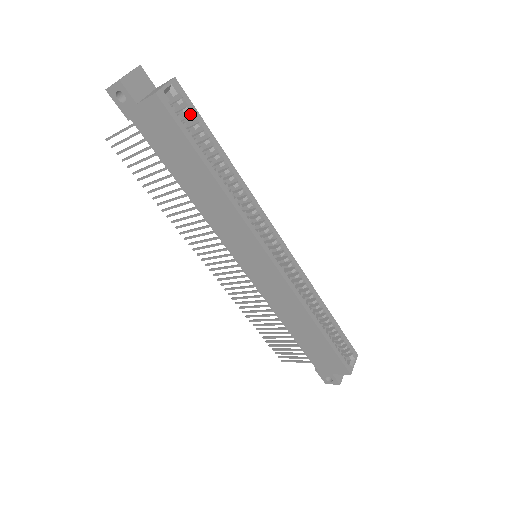
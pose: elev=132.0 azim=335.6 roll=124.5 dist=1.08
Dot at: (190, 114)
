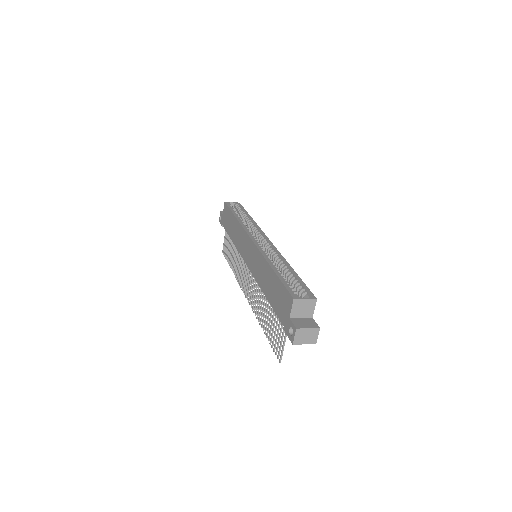
Dot at: occluded
